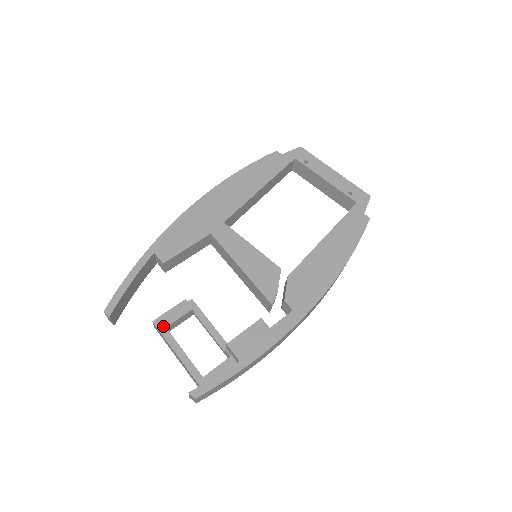
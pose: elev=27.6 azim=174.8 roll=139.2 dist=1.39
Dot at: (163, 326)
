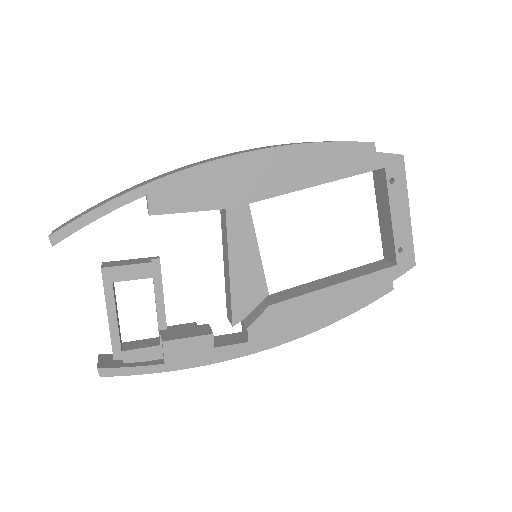
Dot at: (110, 279)
